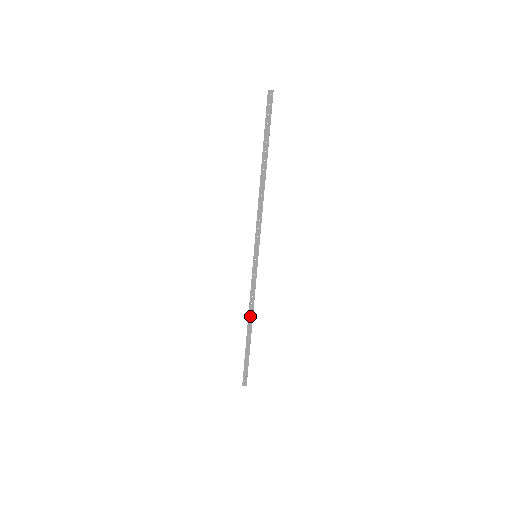
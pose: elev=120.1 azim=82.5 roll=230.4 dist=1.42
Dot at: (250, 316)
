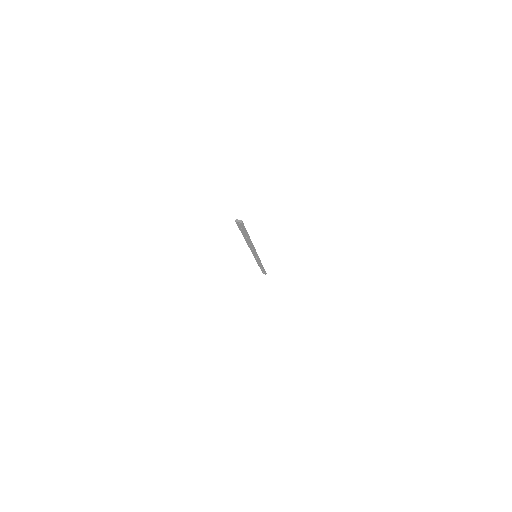
Dot at: (260, 265)
